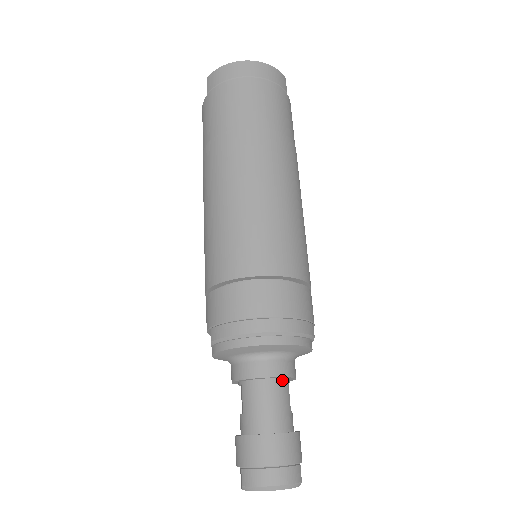
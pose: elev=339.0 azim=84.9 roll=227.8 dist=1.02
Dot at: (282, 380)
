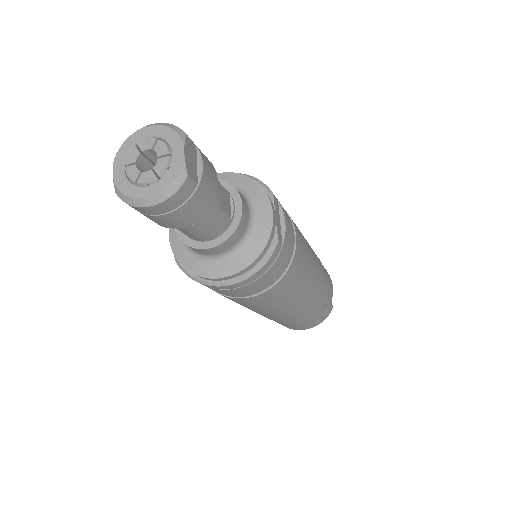
Dot at: occluded
